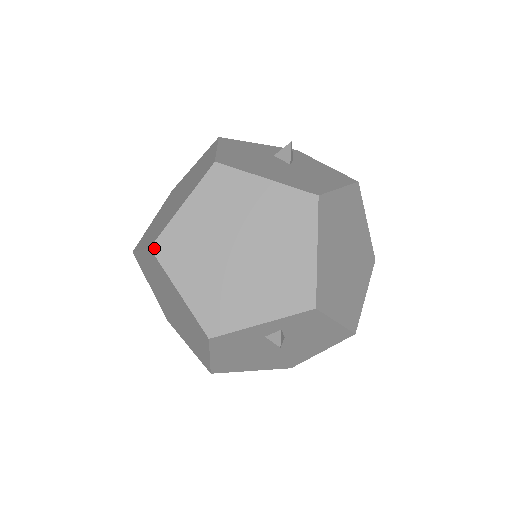
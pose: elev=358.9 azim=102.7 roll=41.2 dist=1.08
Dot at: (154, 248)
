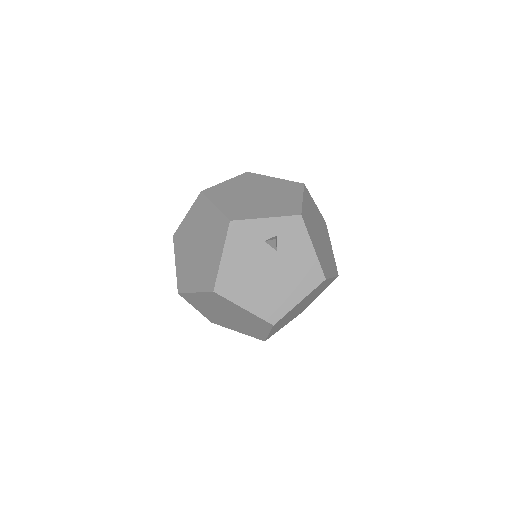
Dot at: (204, 191)
